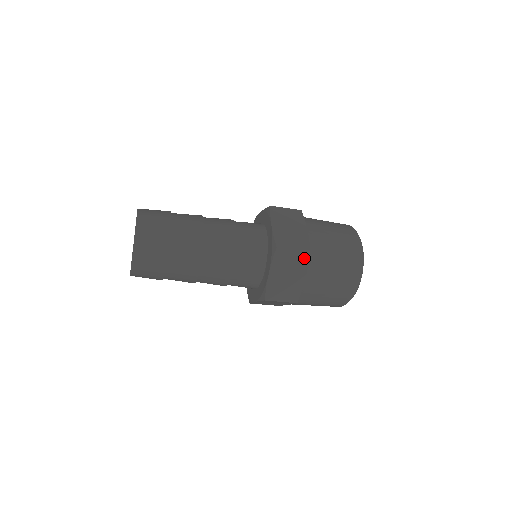
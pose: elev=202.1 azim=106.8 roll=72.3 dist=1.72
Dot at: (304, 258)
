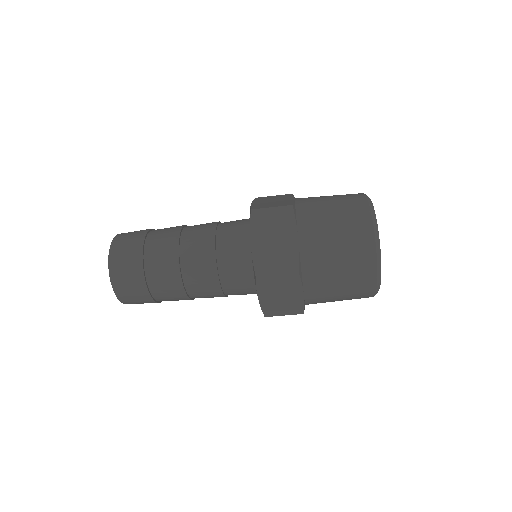
Dot at: (294, 279)
